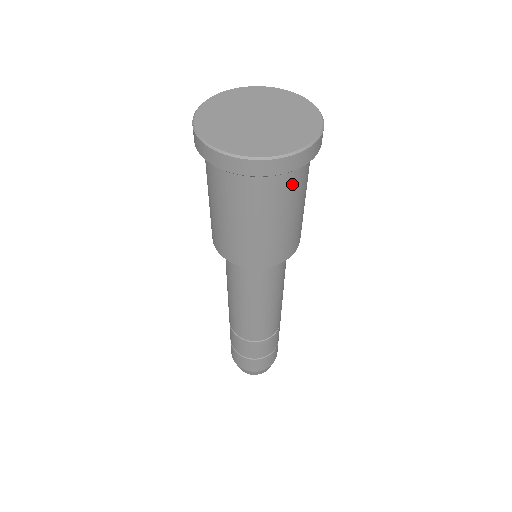
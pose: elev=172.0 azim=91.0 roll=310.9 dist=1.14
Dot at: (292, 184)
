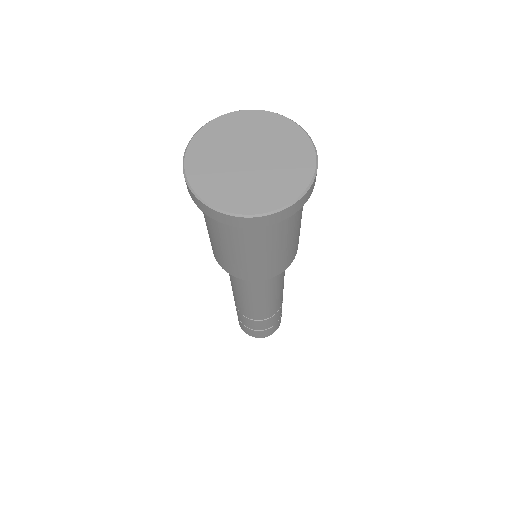
Dot at: (284, 223)
